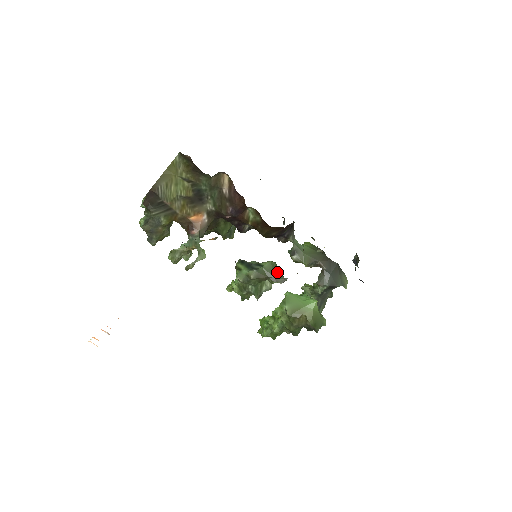
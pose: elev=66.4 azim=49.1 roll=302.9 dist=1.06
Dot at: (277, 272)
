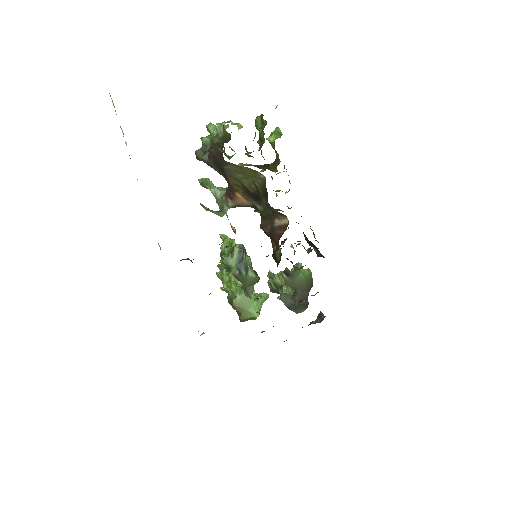
Dot at: (252, 286)
